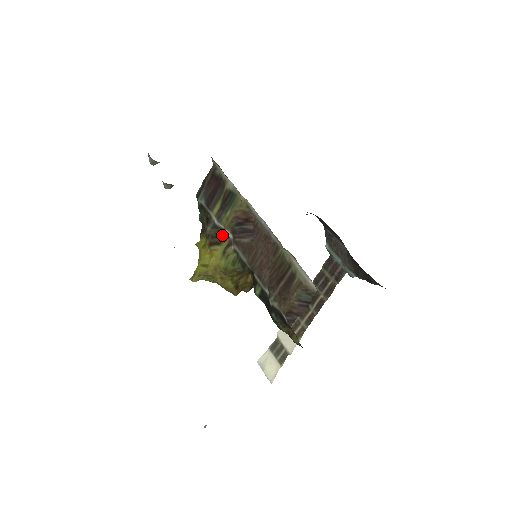
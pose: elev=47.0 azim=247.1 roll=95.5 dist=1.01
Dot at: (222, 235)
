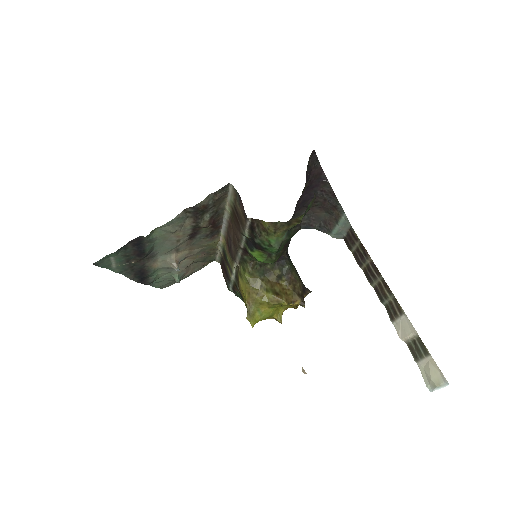
Dot at: (237, 274)
